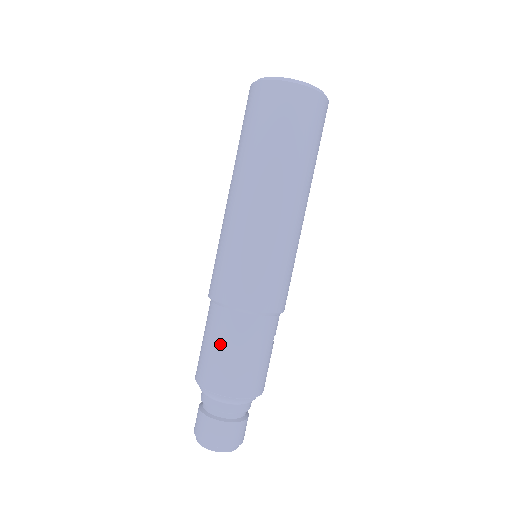
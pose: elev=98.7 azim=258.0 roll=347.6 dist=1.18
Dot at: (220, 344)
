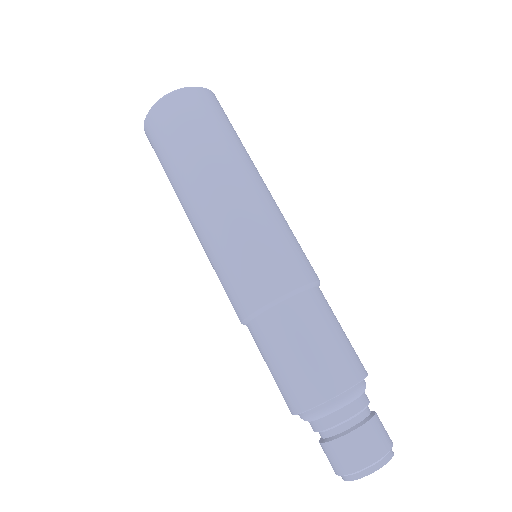
Dot at: (303, 341)
